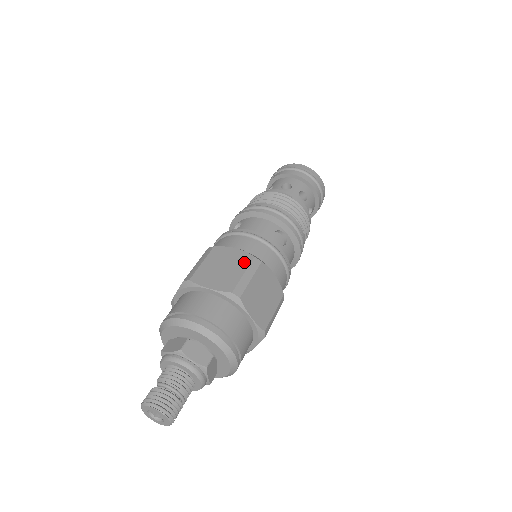
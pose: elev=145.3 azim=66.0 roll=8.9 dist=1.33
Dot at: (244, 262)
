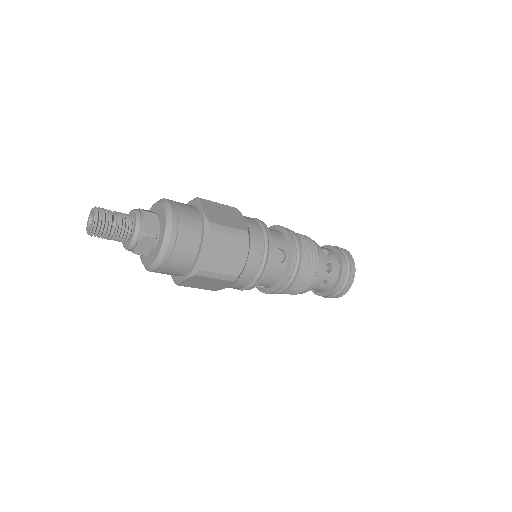
Dot at: (239, 226)
